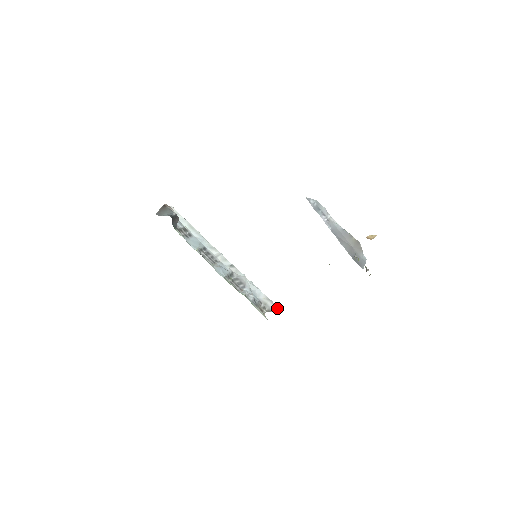
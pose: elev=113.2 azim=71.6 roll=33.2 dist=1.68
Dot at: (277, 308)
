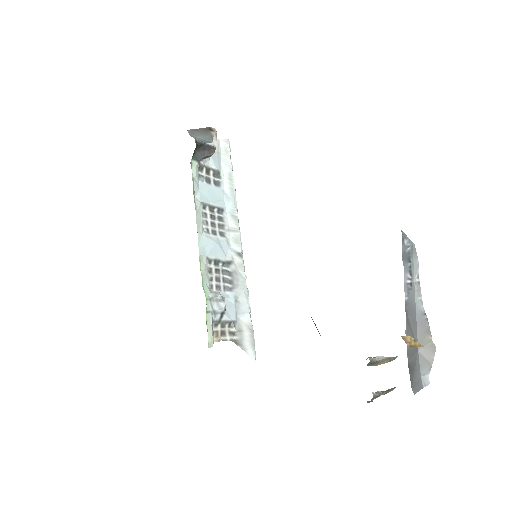
Dot at: (252, 348)
